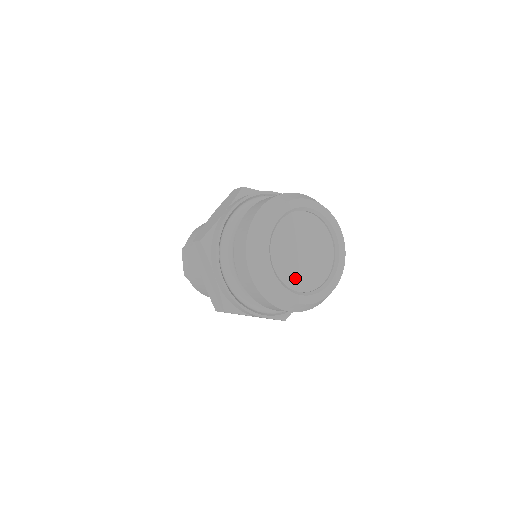
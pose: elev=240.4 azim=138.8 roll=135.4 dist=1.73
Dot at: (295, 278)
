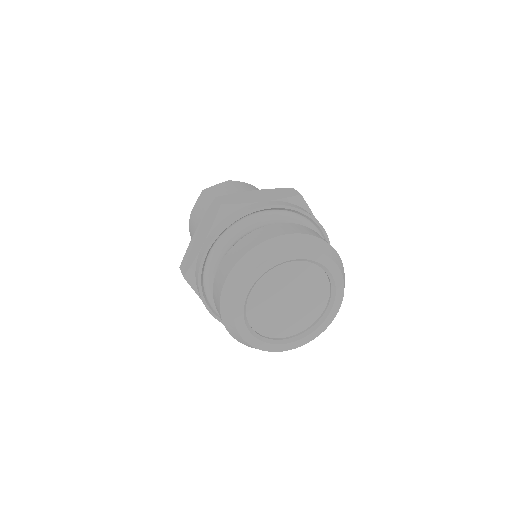
Dot at: (282, 327)
